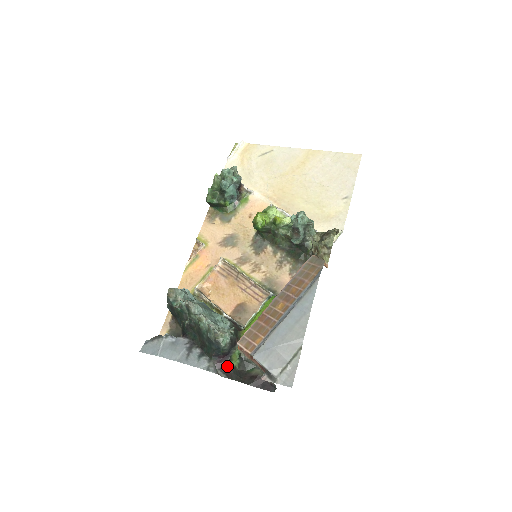
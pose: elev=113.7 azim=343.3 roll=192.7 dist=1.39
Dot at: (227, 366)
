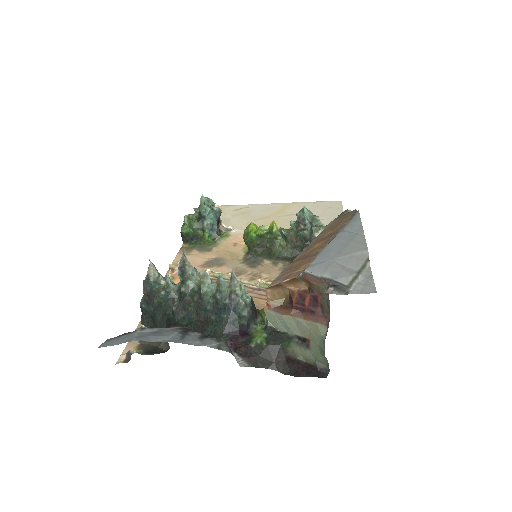
Dot at: (247, 347)
